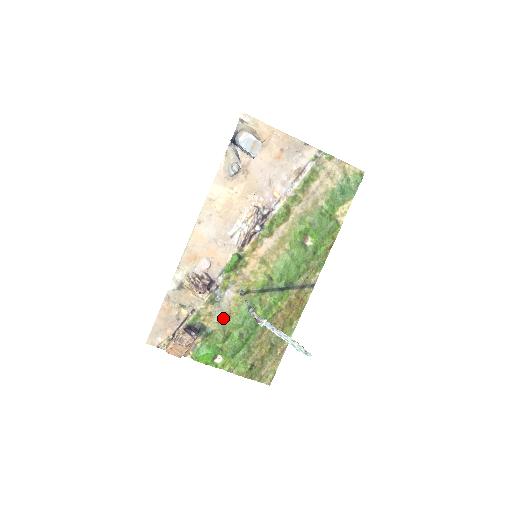
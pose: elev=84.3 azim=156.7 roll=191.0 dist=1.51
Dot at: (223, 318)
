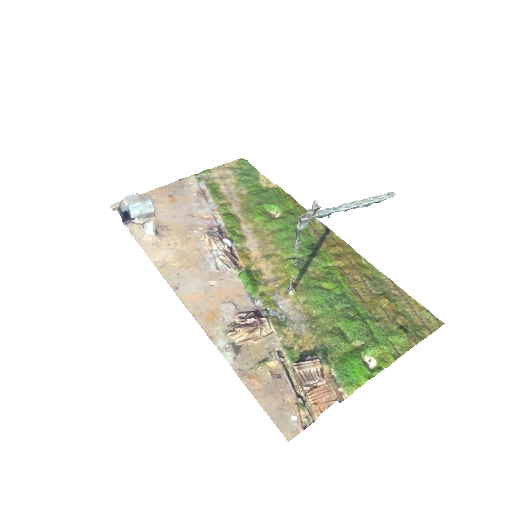
Dot at: (312, 326)
